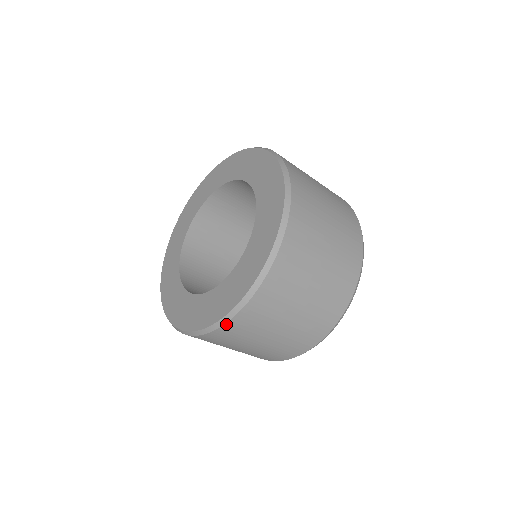
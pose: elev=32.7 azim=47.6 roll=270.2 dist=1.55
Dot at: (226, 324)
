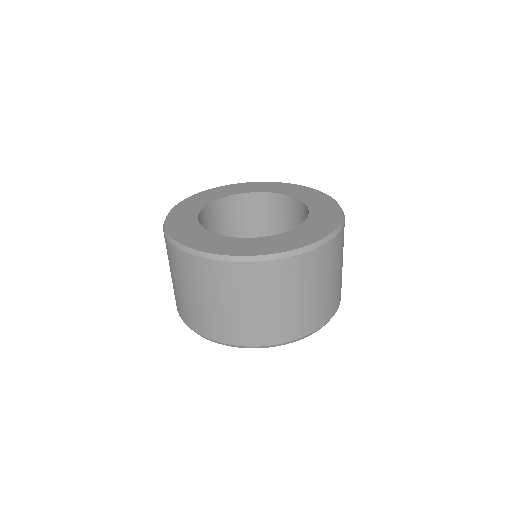
Dot at: (257, 263)
